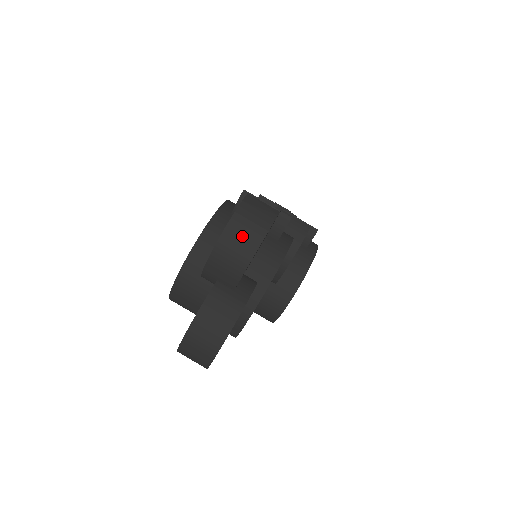
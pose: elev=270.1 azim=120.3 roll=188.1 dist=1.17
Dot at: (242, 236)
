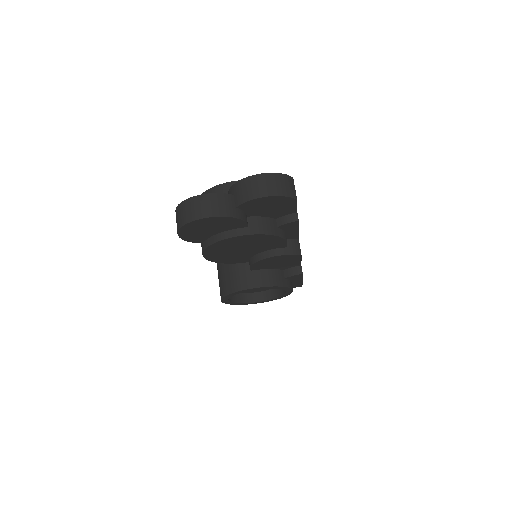
Dot at: (269, 184)
